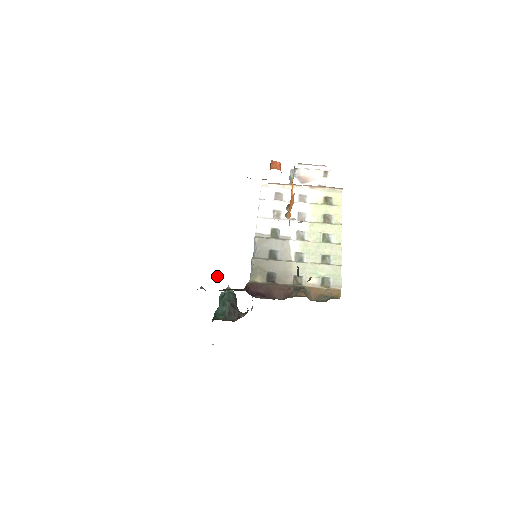
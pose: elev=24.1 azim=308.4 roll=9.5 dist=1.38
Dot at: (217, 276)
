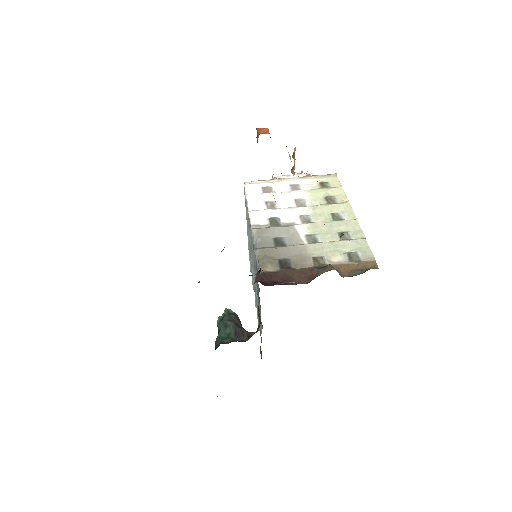
Dot at: occluded
